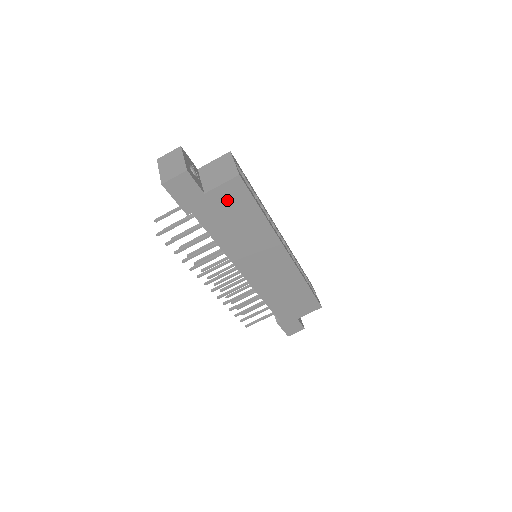
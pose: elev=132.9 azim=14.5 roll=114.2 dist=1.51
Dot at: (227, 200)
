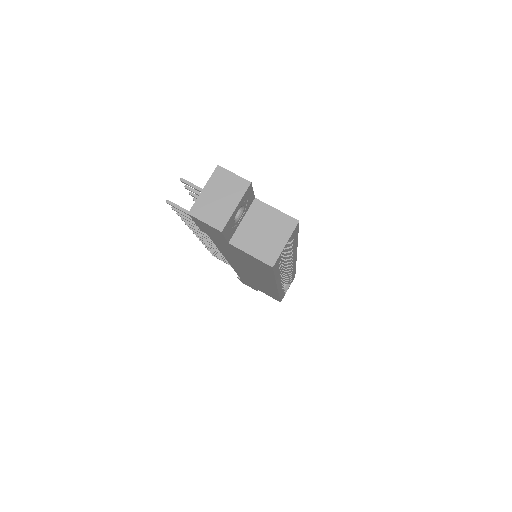
Dot at: (248, 257)
